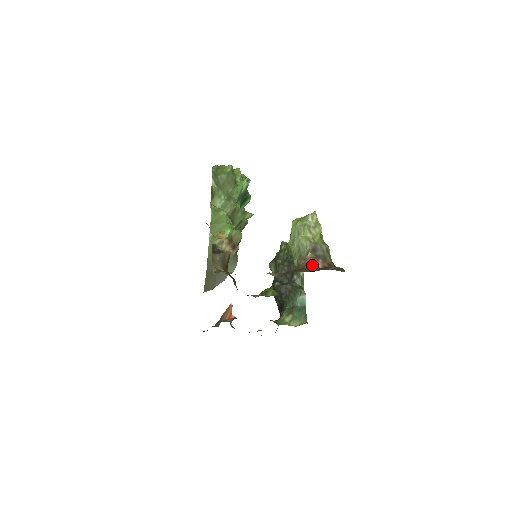
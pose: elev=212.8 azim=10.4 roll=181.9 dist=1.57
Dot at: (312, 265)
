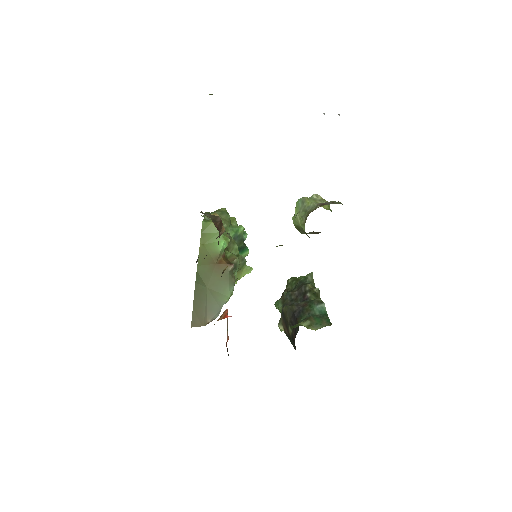
Dot at: occluded
